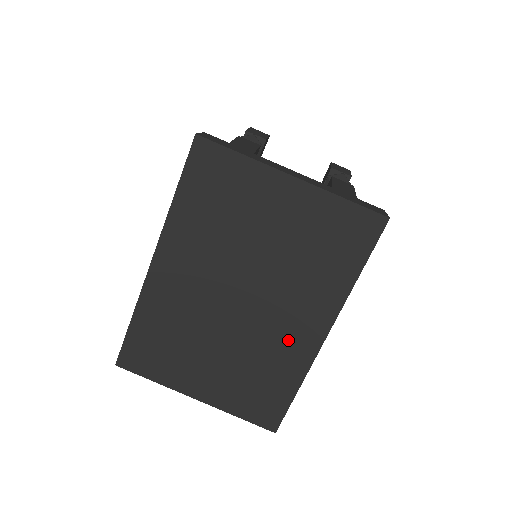
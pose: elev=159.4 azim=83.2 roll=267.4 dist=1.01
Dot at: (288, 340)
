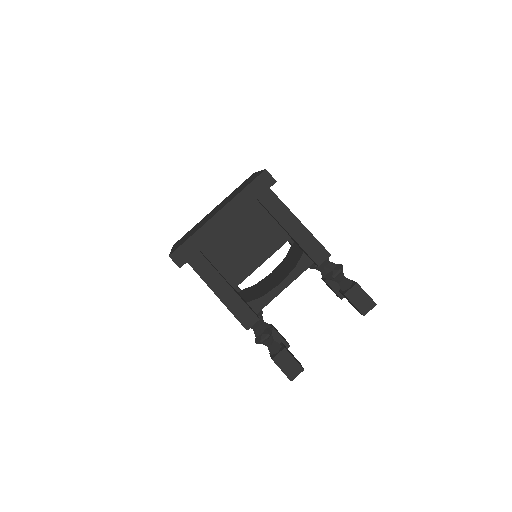
Dot at: occluded
